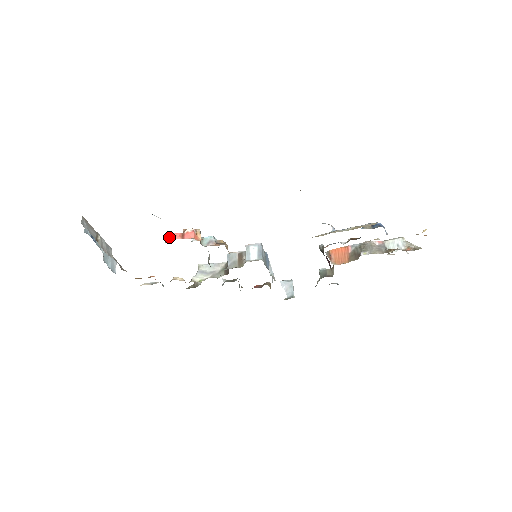
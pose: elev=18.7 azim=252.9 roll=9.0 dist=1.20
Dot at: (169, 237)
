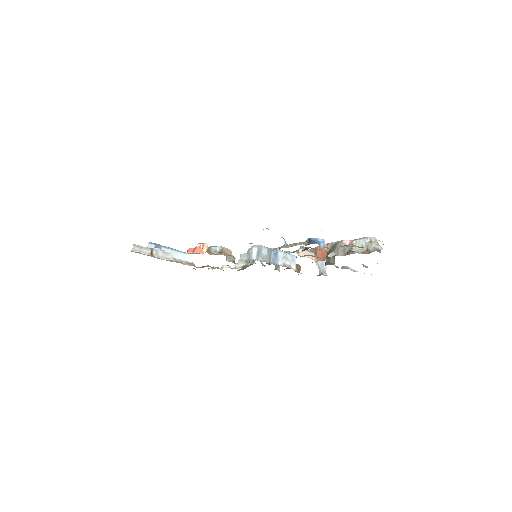
Dot at: (187, 251)
